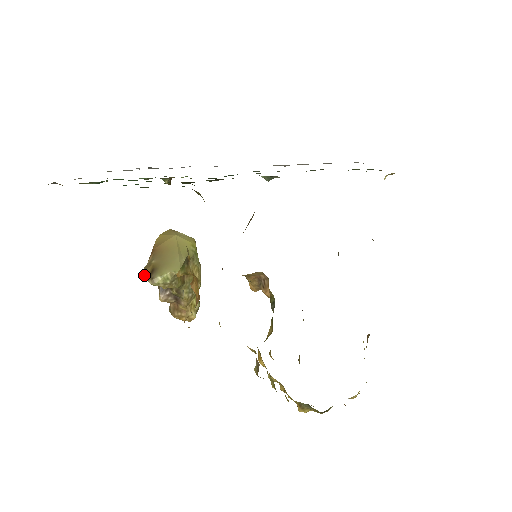
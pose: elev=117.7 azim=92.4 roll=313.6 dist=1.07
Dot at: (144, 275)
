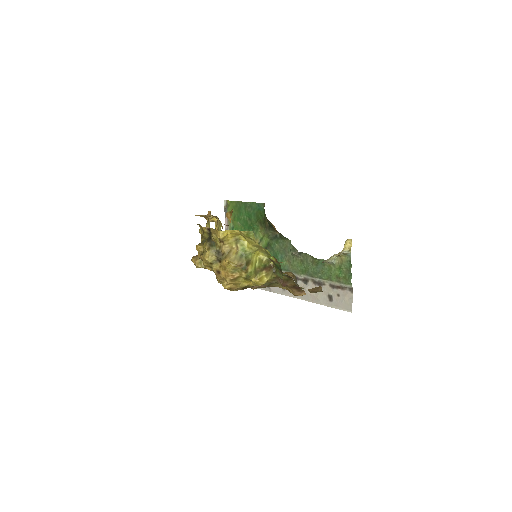
Dot at: occluded
